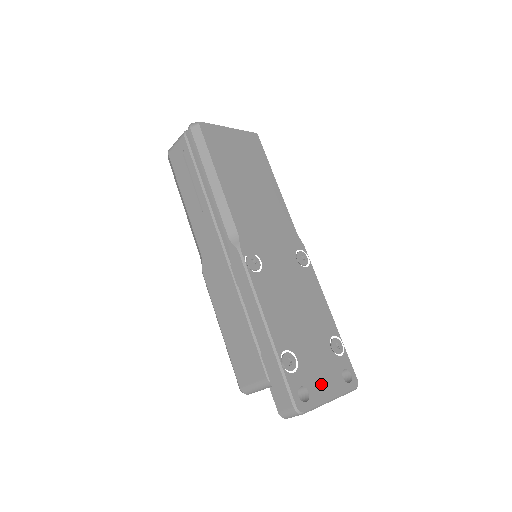
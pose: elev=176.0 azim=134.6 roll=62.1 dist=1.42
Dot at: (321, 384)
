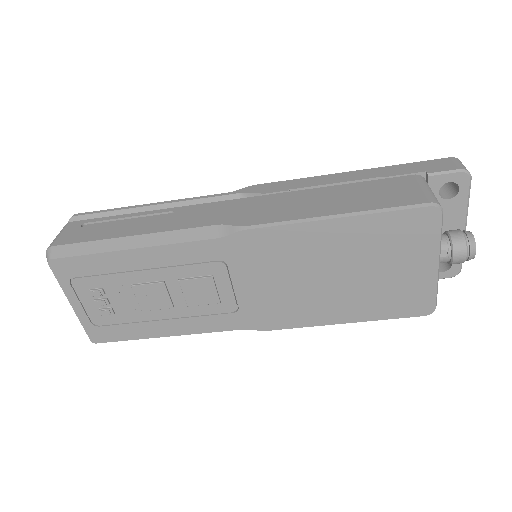
Dot at: occluded
